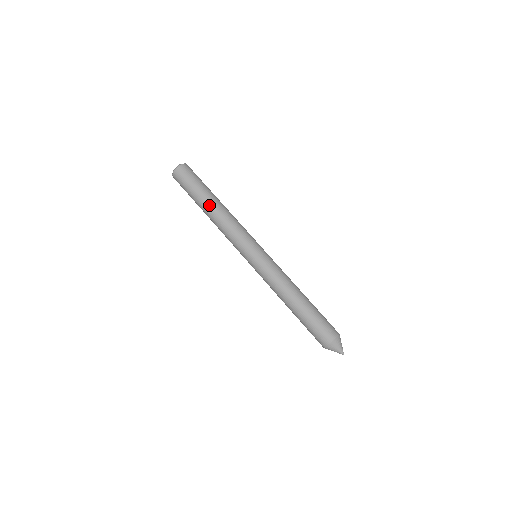
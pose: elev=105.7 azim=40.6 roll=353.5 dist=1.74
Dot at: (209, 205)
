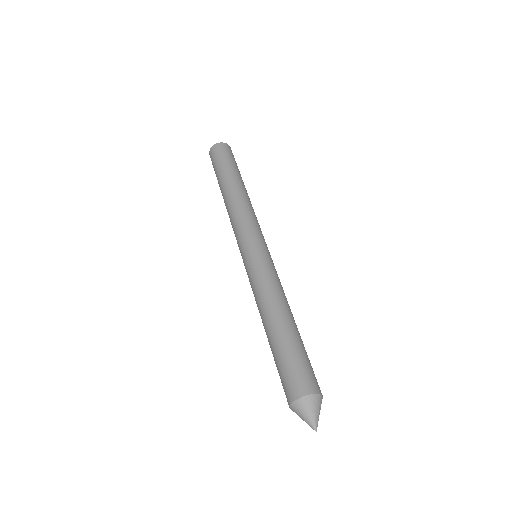
Dot at: (227, 185)
